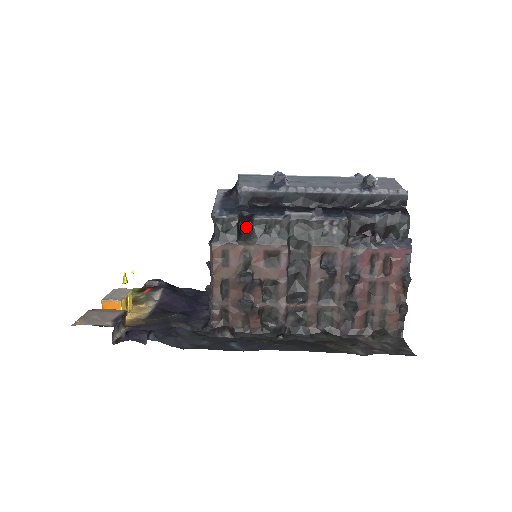
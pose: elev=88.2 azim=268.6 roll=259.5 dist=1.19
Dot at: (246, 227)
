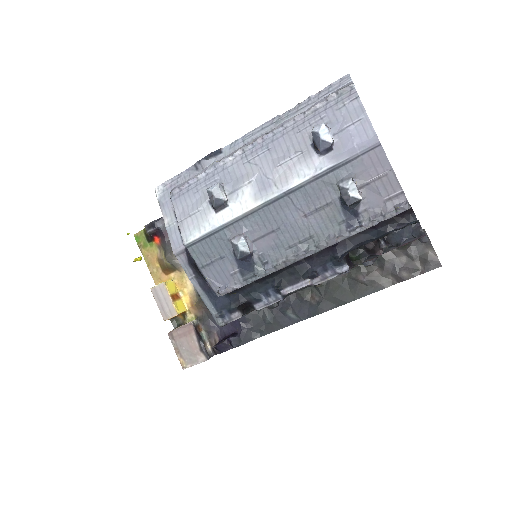
Dot at: occluded
